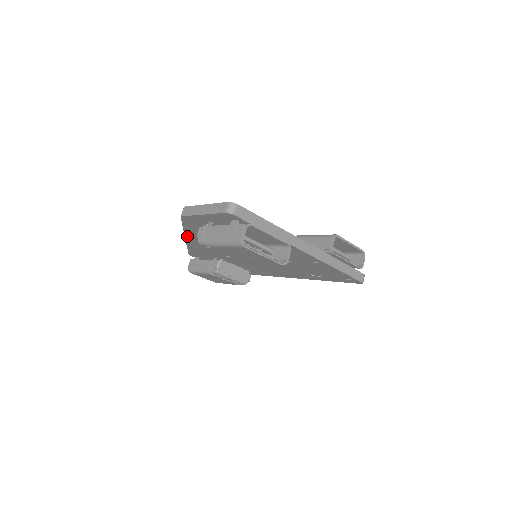
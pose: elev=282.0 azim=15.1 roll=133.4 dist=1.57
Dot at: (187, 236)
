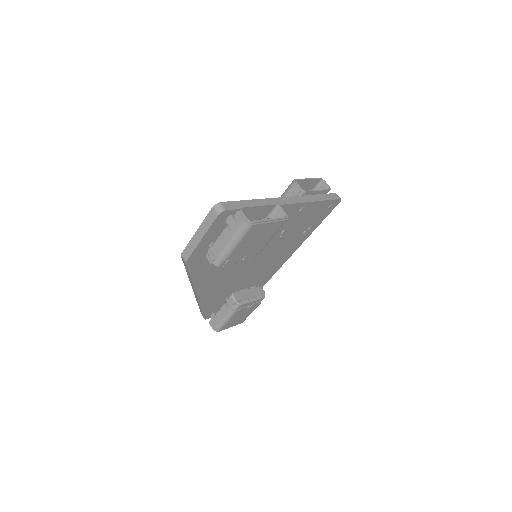
Dot at: (197, 289)
